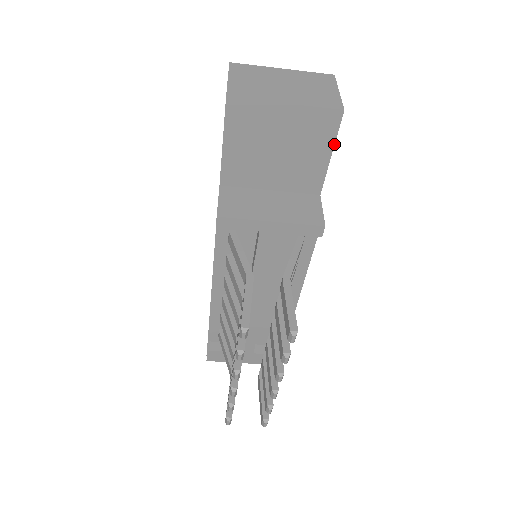
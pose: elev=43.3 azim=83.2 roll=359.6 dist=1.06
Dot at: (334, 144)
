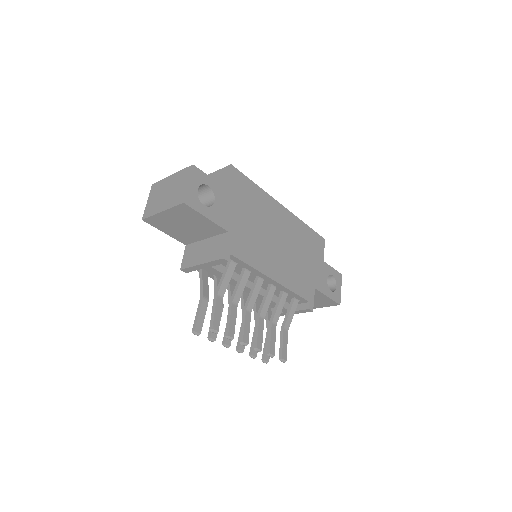
Dot at: (200, 214)
